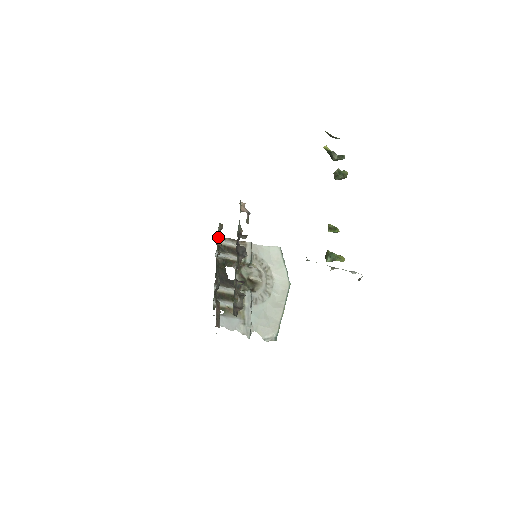
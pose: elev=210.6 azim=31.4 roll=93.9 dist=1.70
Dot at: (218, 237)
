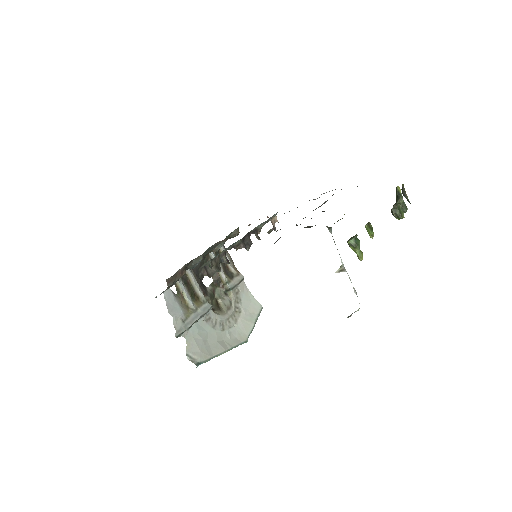
Dot at: (223, 245)
